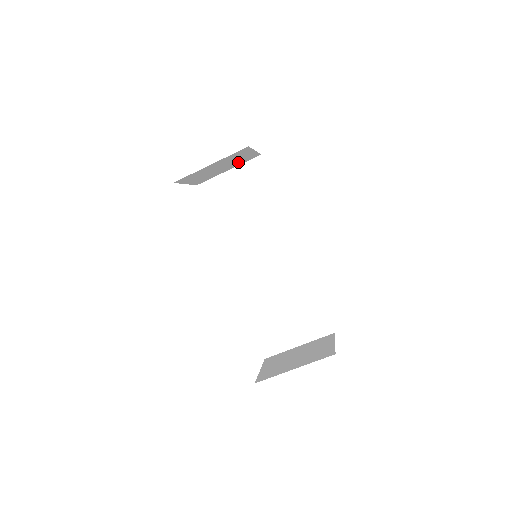
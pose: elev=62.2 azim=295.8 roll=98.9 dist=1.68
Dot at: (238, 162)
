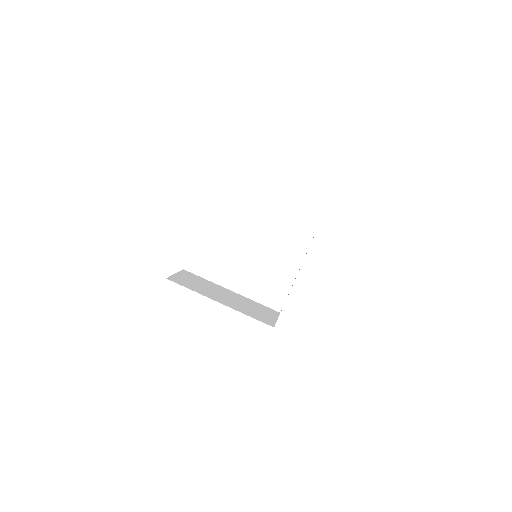
Dot at: occluded
